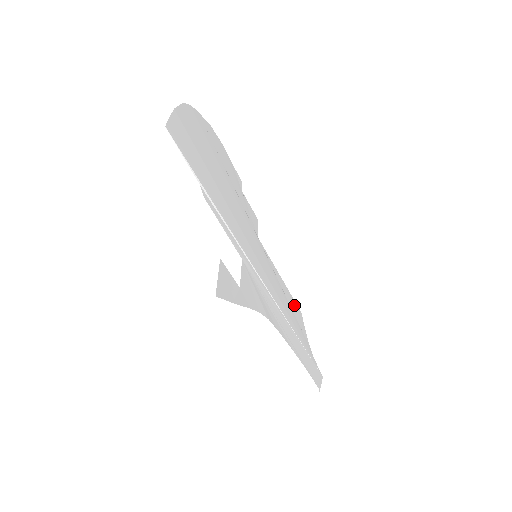
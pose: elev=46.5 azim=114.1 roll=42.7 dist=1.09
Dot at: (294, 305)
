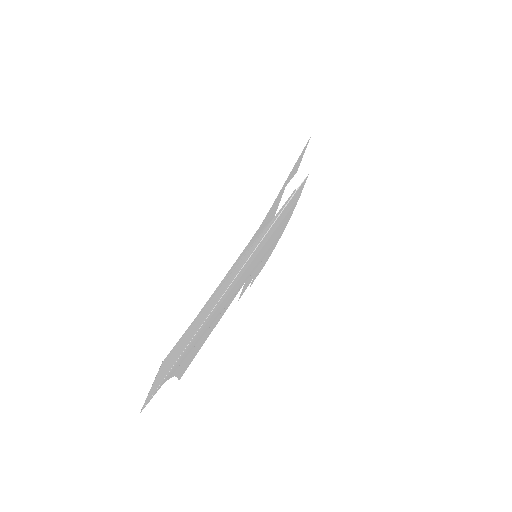
Dot at: (197, 351)
